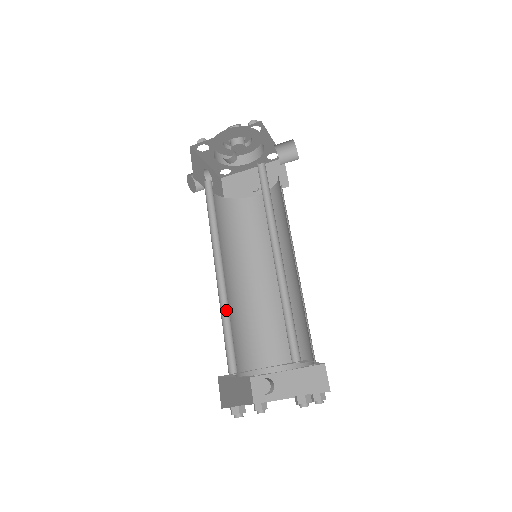
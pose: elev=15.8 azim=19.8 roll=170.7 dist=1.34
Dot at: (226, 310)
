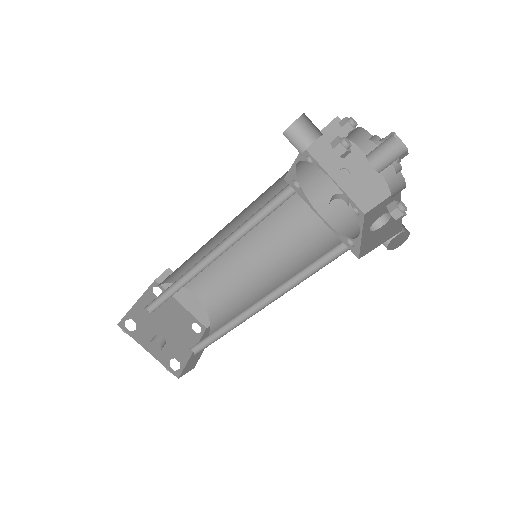
Dot at: (184, 279)
